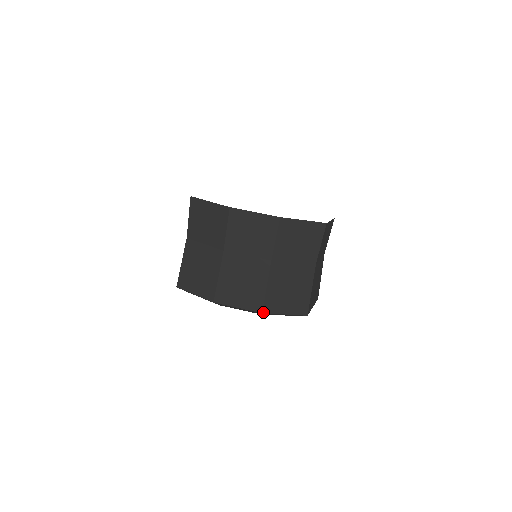
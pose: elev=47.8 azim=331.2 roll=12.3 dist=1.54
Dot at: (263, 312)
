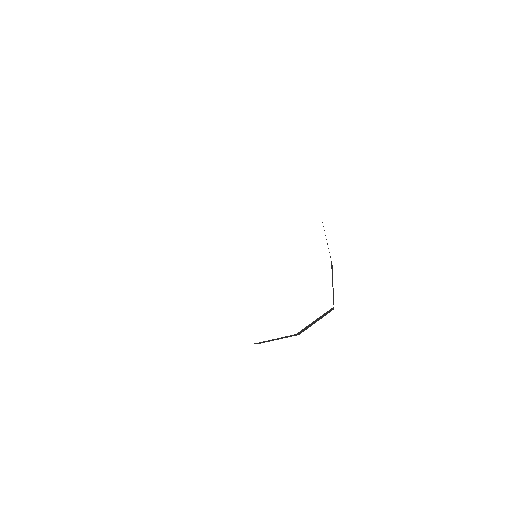
Dot at: occluded
